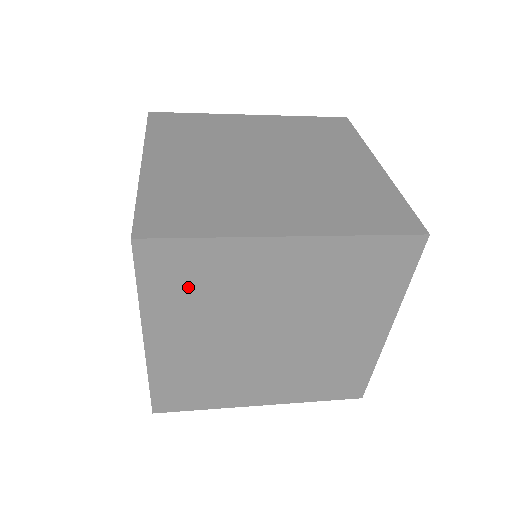
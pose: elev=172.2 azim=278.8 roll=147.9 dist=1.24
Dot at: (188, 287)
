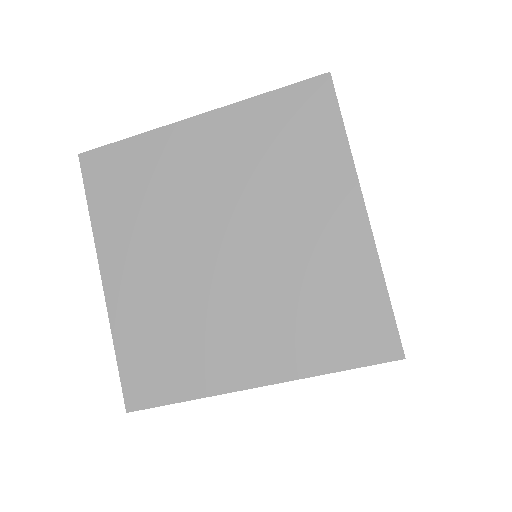
Dot at: (128, 195)
